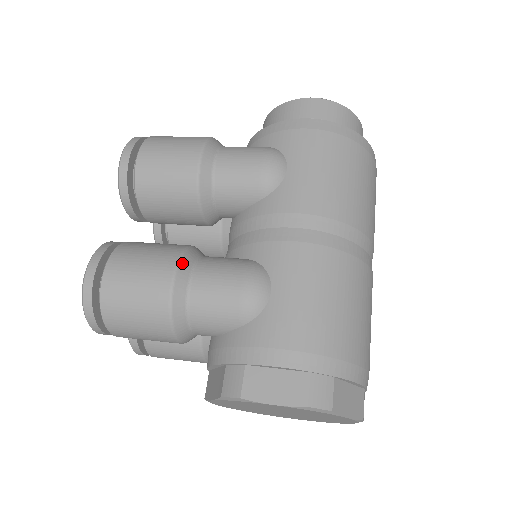
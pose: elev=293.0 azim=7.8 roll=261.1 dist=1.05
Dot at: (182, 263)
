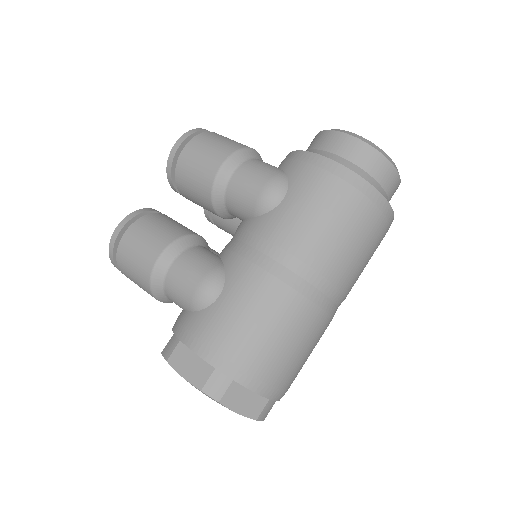
Dot at: (171, 248)
